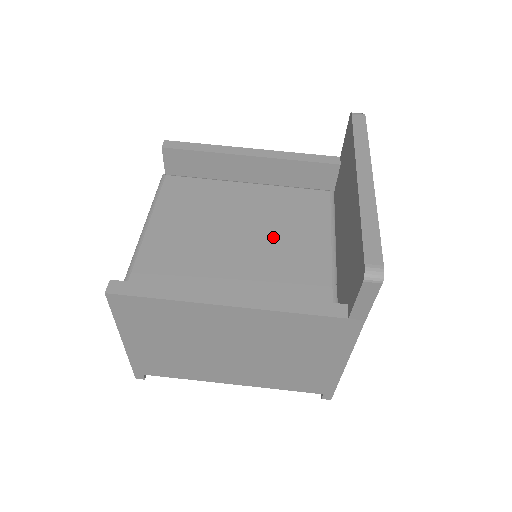
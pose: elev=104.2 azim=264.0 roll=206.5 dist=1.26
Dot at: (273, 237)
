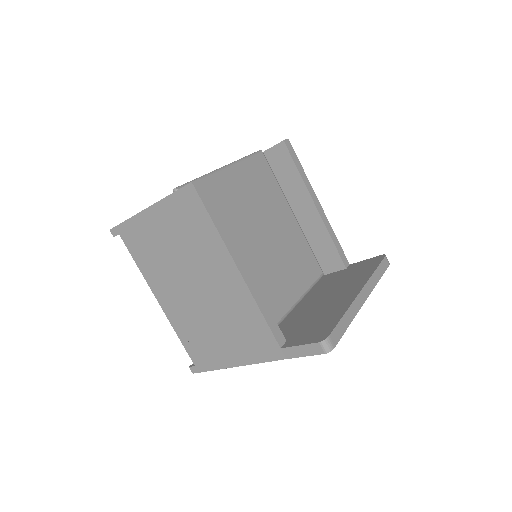
Dot at: (278, 259)
